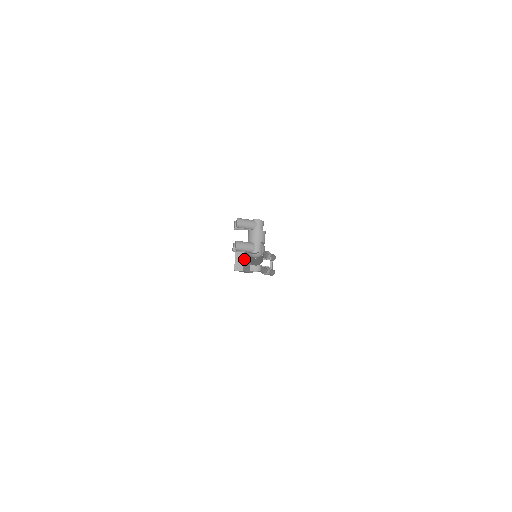
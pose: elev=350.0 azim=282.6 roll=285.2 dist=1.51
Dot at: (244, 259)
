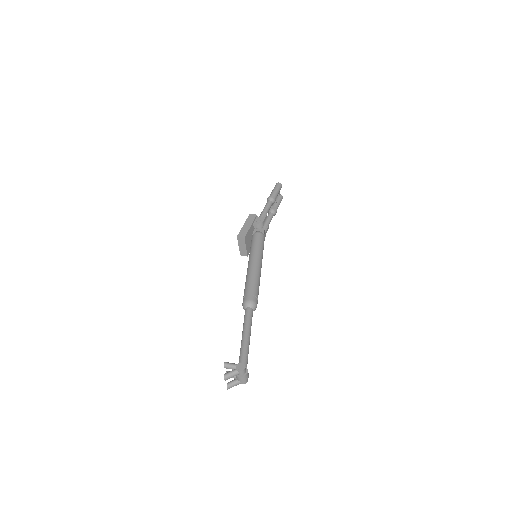
Dot at: (247, 247)
